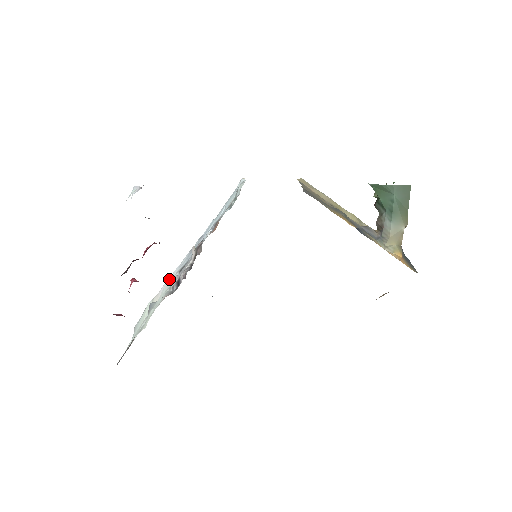
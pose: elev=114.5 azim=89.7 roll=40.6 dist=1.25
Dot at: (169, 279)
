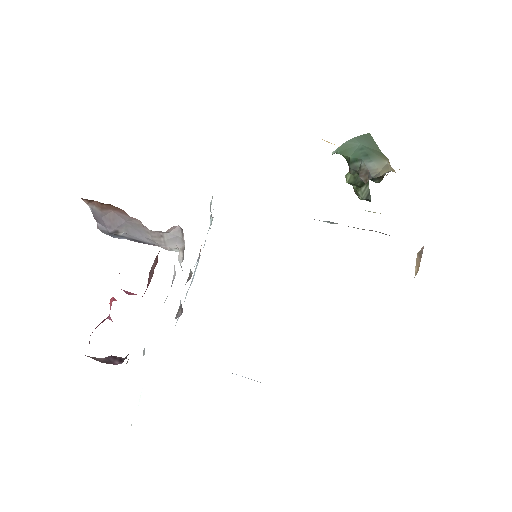
Dot at: occluded
